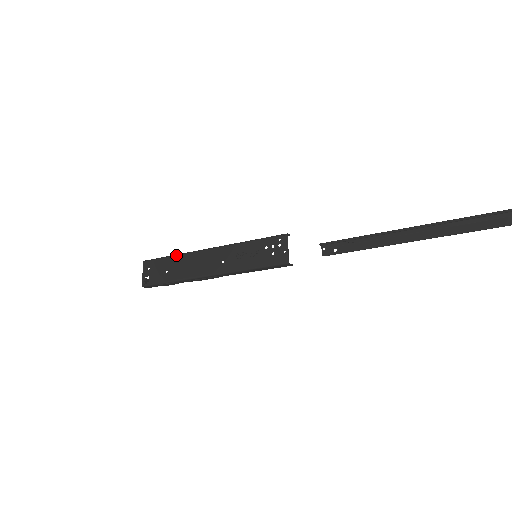
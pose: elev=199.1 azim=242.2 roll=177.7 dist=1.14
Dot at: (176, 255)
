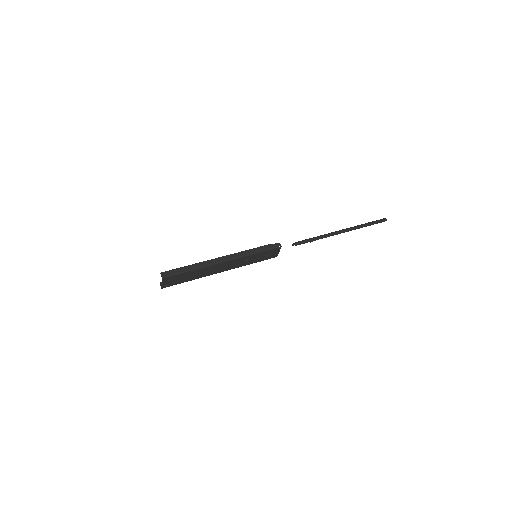
Dot at: (196, 270)
